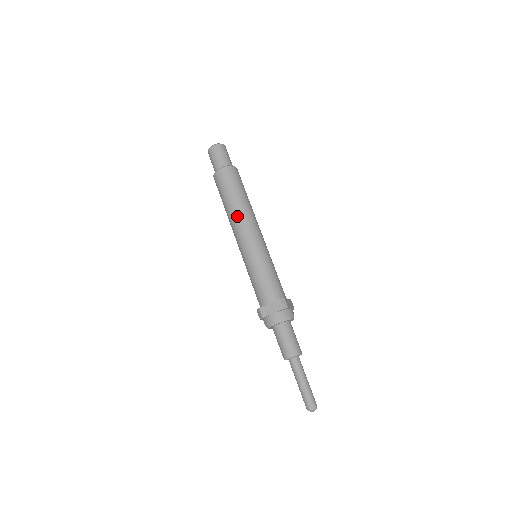
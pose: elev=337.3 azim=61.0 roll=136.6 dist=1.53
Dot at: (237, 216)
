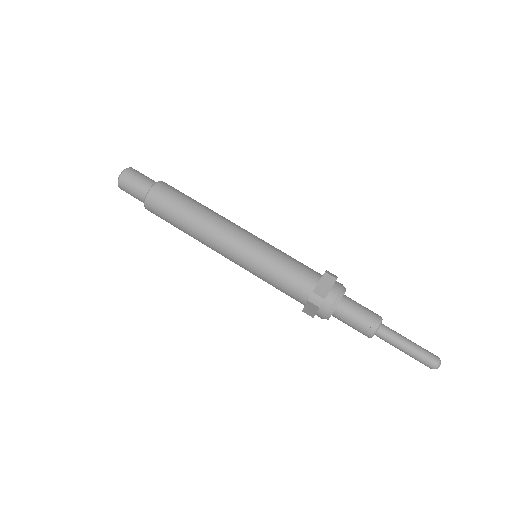
Dot at: (212, 220)
